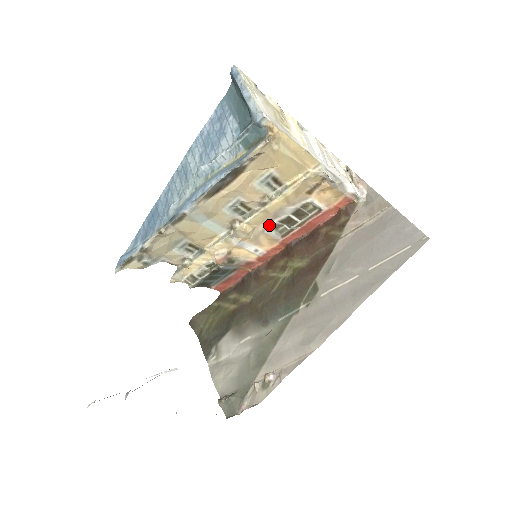
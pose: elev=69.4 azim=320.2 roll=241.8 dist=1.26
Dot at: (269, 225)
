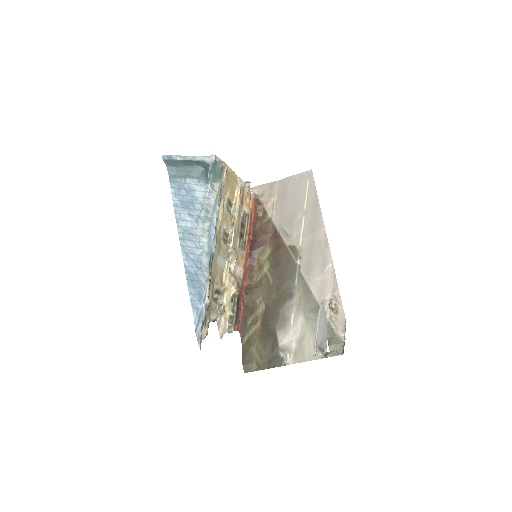
Dot at: (238, 243)
